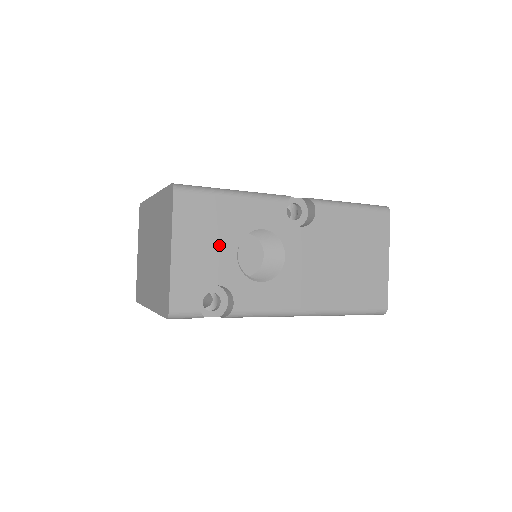
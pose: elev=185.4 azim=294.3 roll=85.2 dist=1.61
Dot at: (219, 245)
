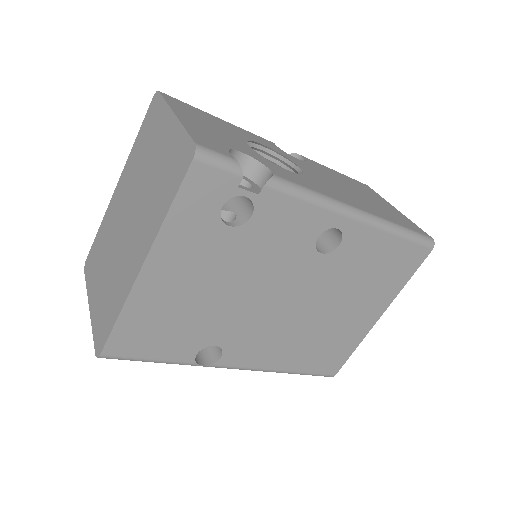
Dot at: (226, 133)
